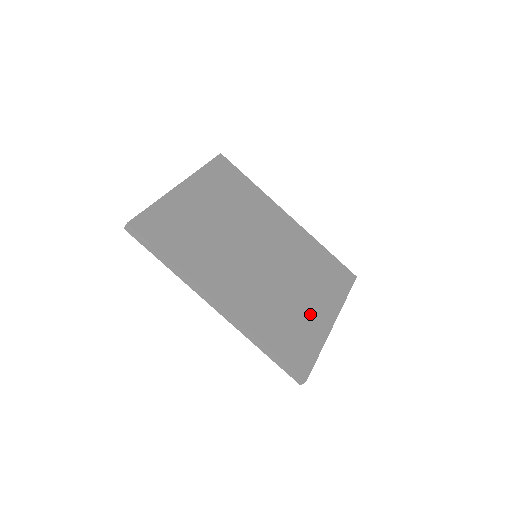
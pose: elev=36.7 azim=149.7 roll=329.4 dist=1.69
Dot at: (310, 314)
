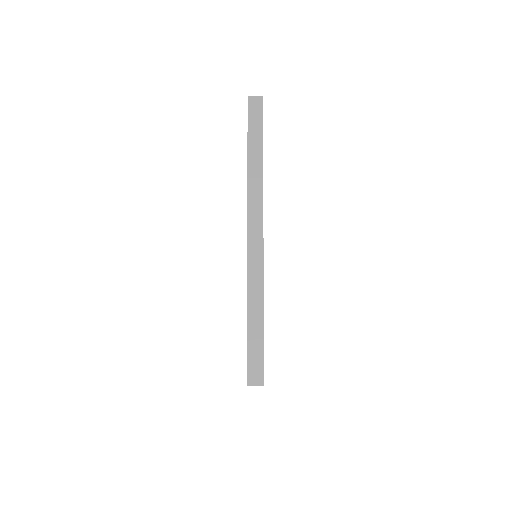
Dot at: occluded
